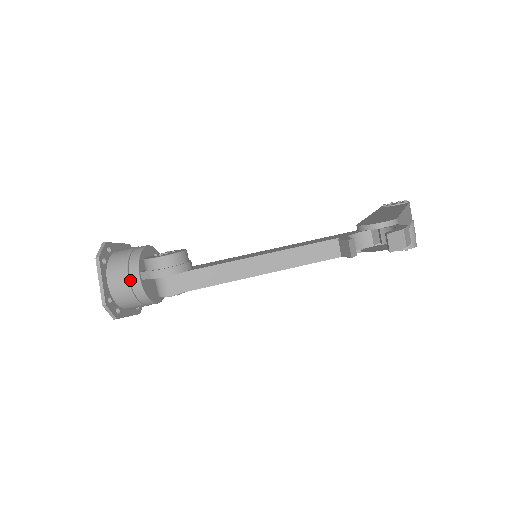
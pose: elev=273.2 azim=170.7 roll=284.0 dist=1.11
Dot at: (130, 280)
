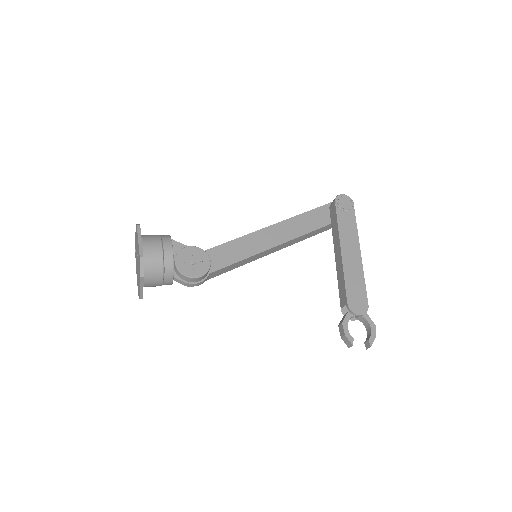
Dot at: (164, 282)
